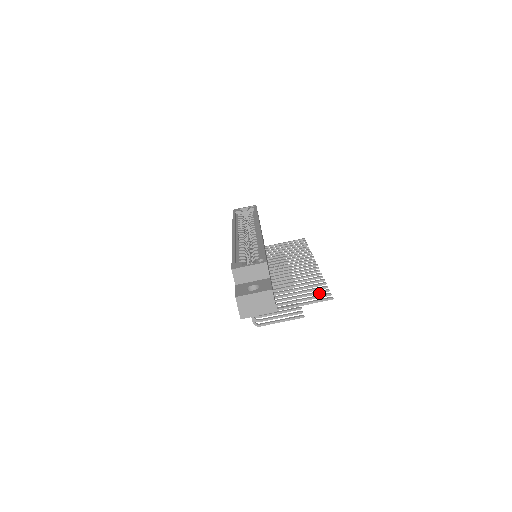
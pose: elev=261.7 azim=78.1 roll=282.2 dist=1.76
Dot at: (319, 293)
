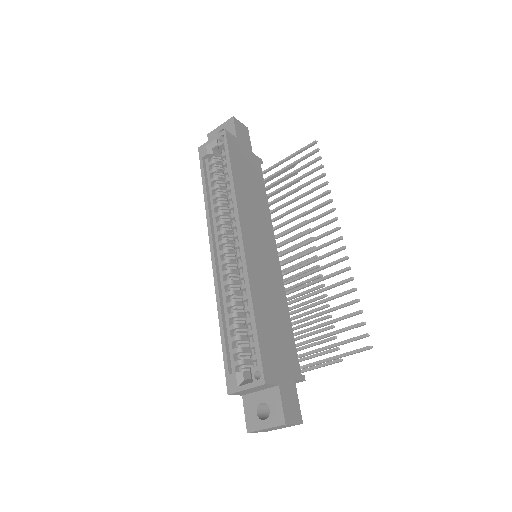
Dot at: (353, 328)
